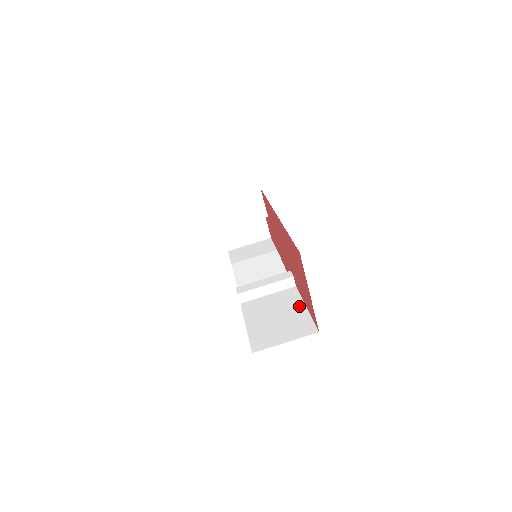
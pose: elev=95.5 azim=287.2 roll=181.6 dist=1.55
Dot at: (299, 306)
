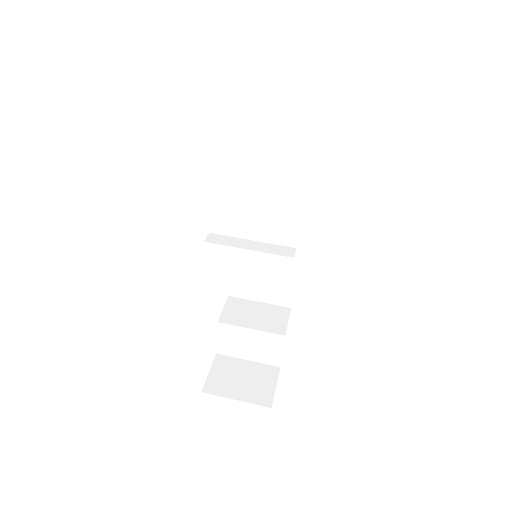
Dot at: occluded
